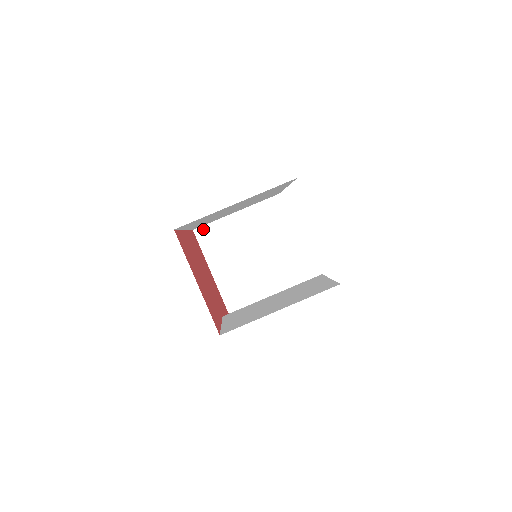
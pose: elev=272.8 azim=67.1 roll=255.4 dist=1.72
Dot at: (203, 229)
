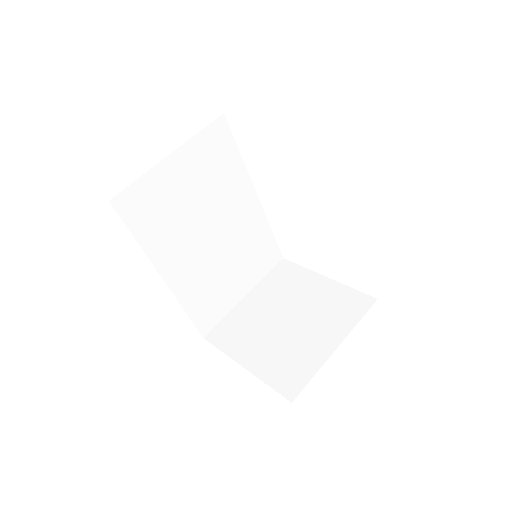
Dot at: (215, 331)
